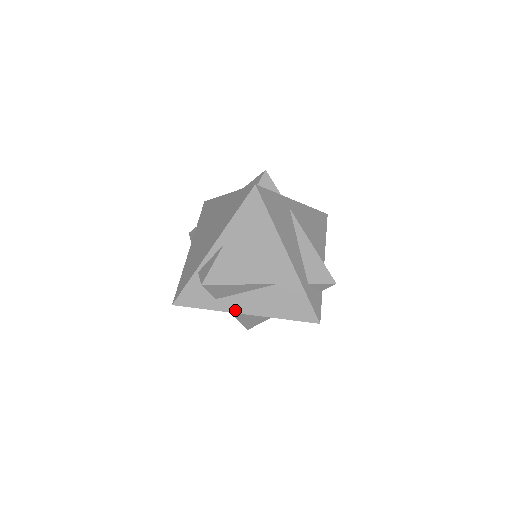
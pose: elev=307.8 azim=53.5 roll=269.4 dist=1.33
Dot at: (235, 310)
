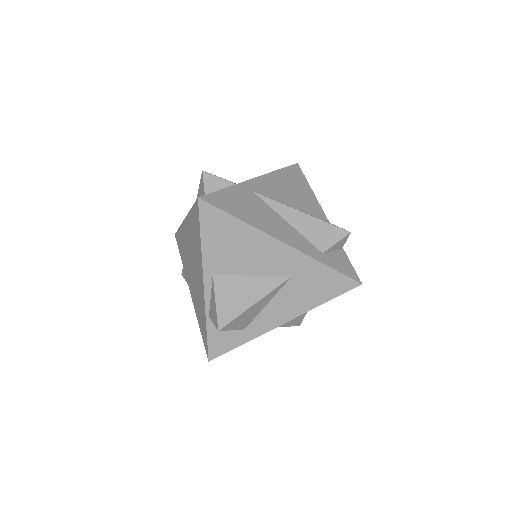
Dot at: (270, 327)
